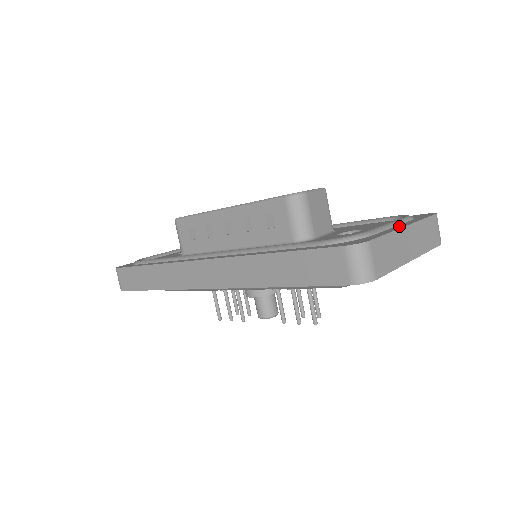
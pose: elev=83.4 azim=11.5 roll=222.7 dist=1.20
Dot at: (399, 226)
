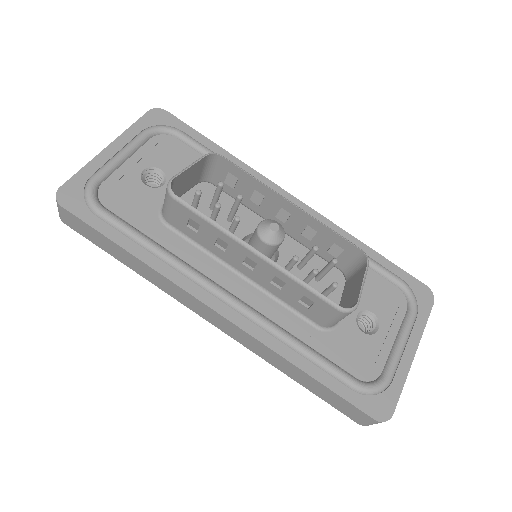
Dot at: (410, 351)
